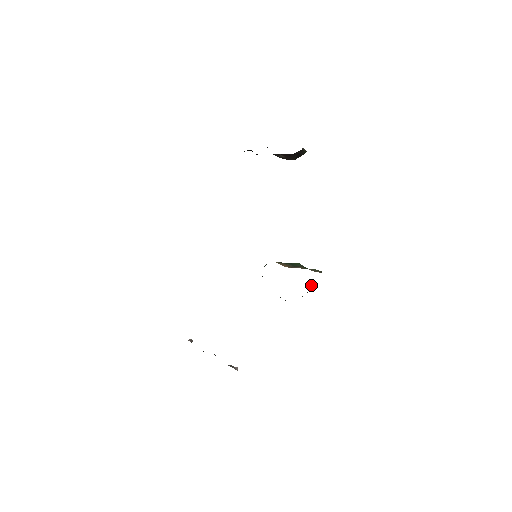
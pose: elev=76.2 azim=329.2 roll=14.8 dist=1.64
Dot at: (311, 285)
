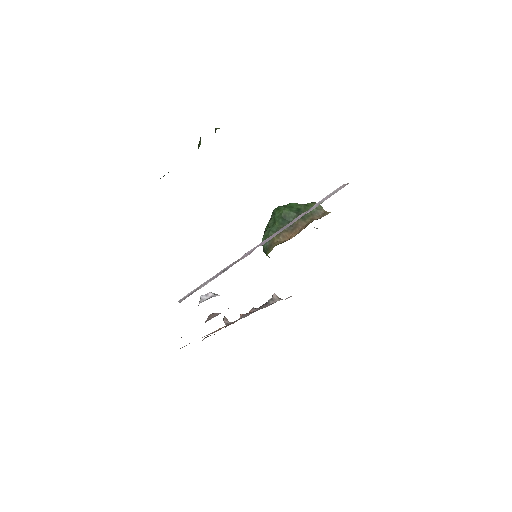
Dot at: occluded
